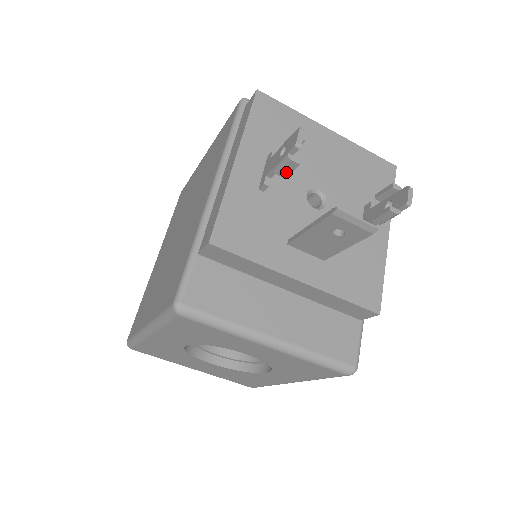
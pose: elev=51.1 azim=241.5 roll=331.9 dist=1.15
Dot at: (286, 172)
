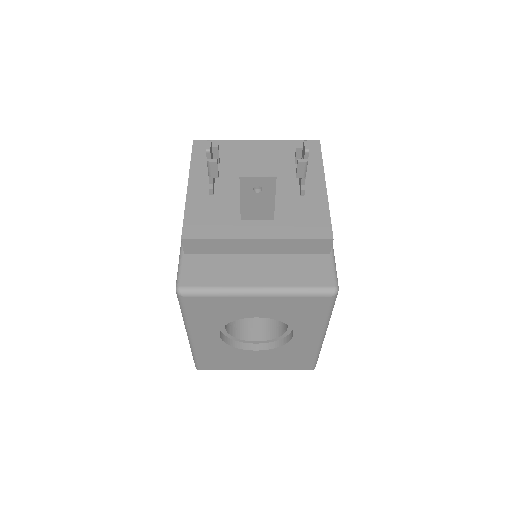
Dot at: (215, 173)
